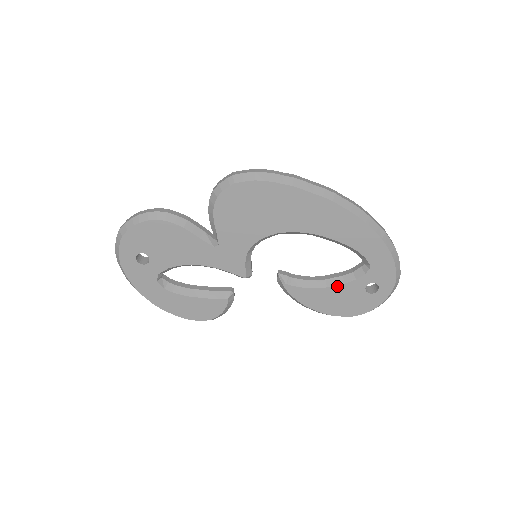
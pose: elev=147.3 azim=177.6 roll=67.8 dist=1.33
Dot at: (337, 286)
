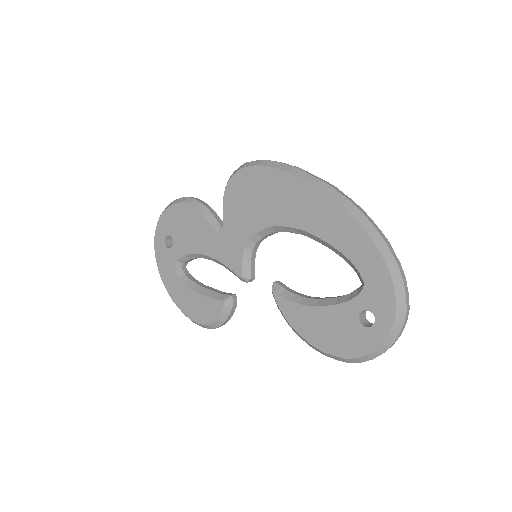
Dot at: (327, 307)
